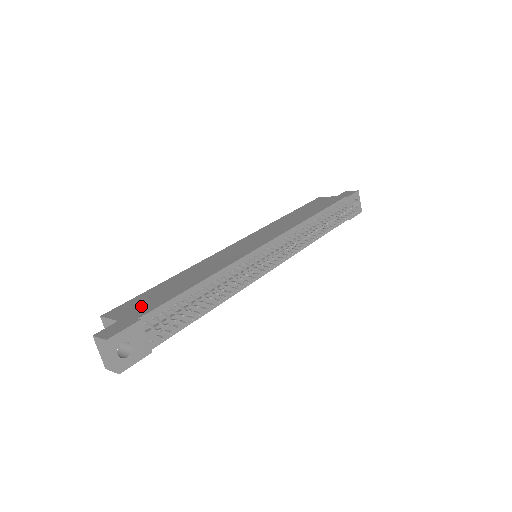
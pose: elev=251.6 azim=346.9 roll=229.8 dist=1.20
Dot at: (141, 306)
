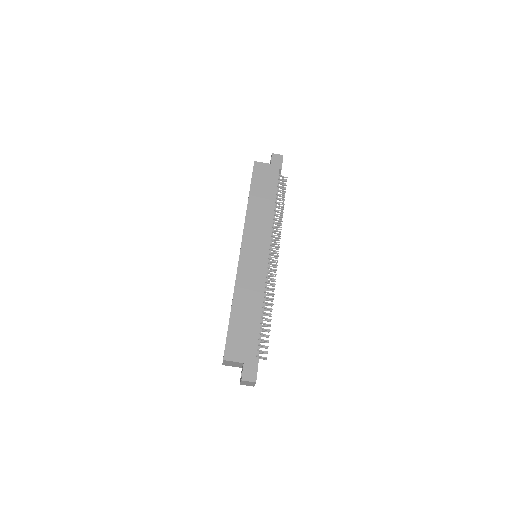
Dot at: (244, 345)
